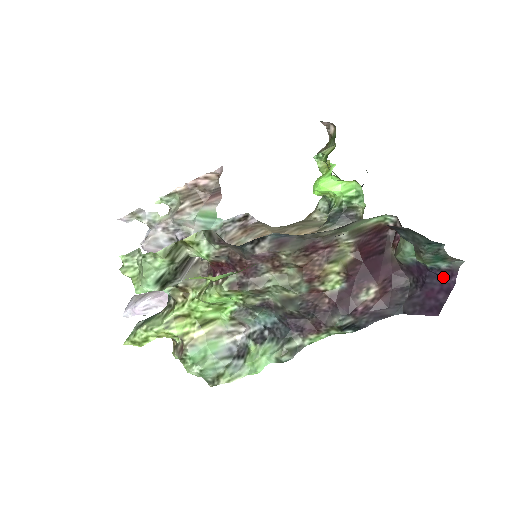
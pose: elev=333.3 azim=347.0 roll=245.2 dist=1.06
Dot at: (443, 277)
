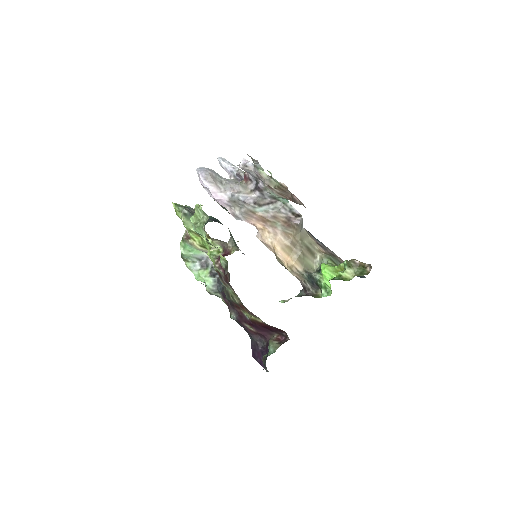
Dot at: occluded
